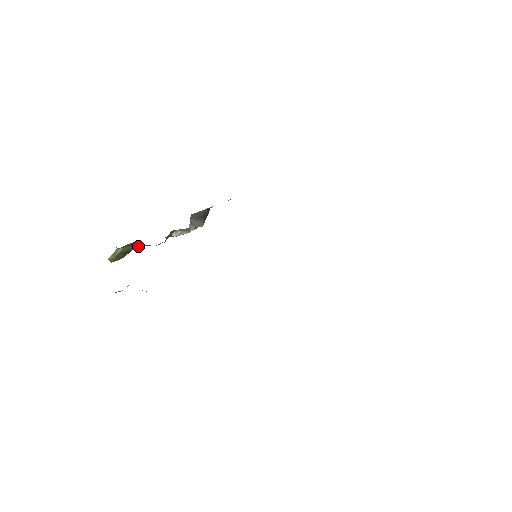
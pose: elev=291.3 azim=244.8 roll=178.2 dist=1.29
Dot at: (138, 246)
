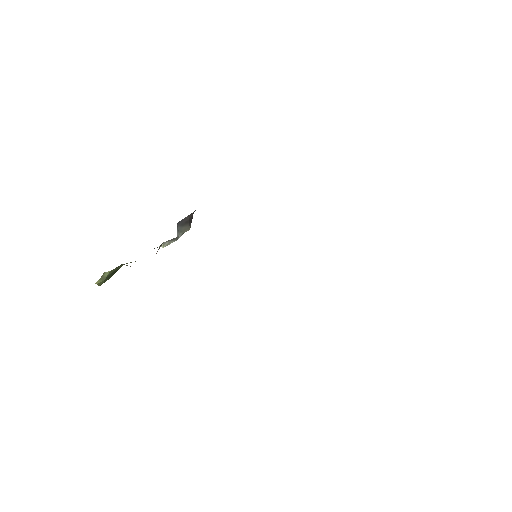
Dot at: occluded
